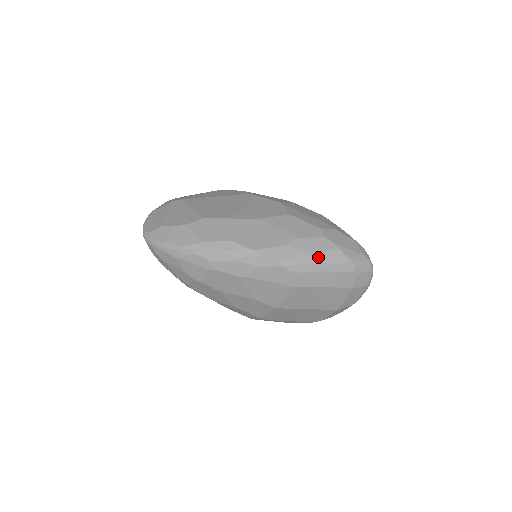
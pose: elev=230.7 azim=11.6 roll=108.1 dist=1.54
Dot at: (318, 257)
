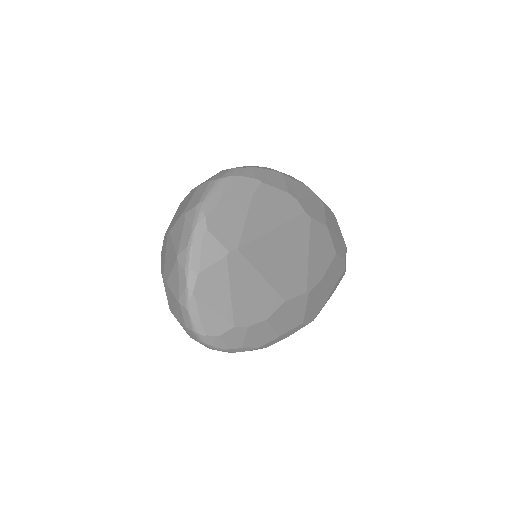
Dot at: occluded
